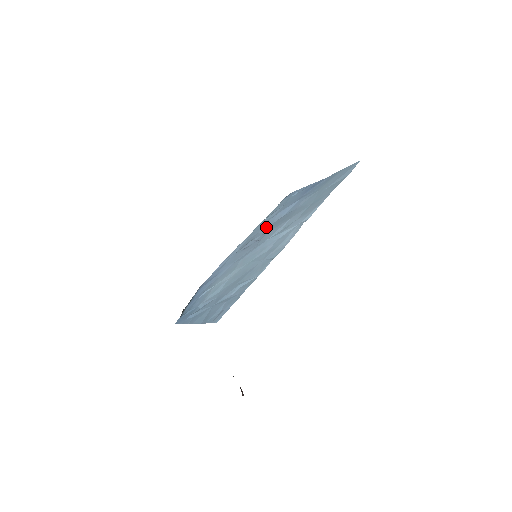
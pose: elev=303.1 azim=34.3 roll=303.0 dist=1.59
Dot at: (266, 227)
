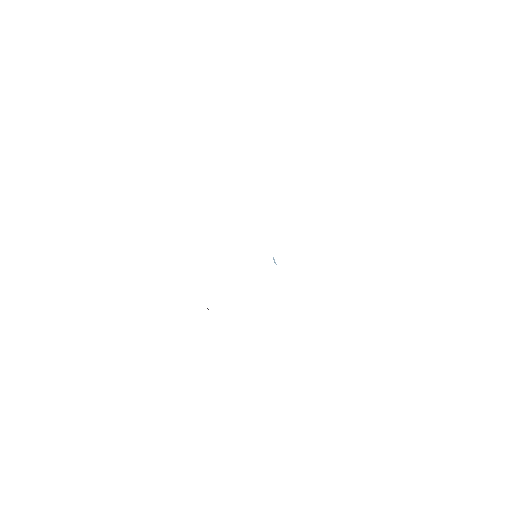
Dot at: occluded
